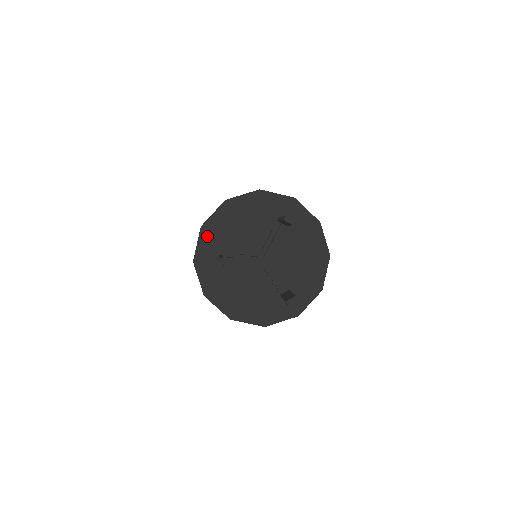
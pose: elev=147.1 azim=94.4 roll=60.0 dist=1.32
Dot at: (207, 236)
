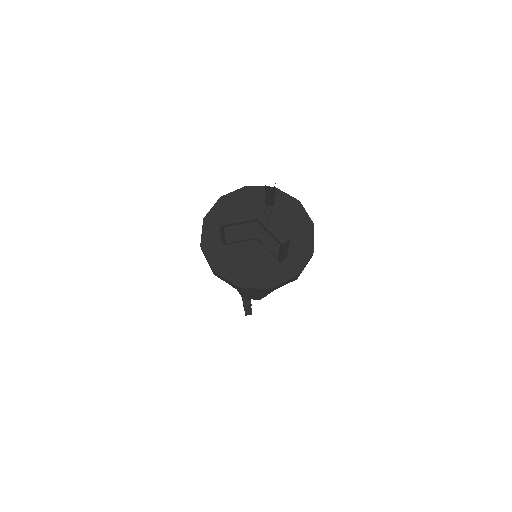
Dot at: (209, 225)
